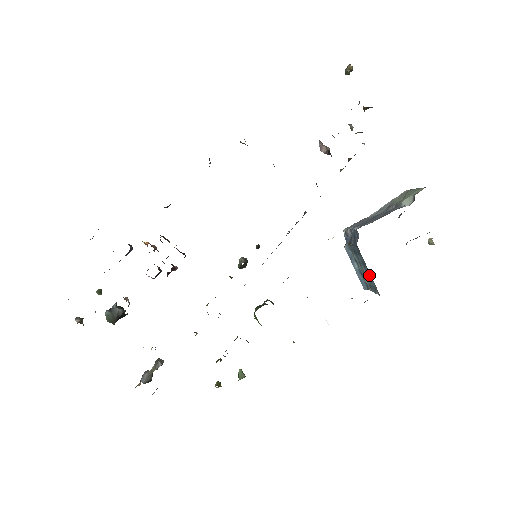
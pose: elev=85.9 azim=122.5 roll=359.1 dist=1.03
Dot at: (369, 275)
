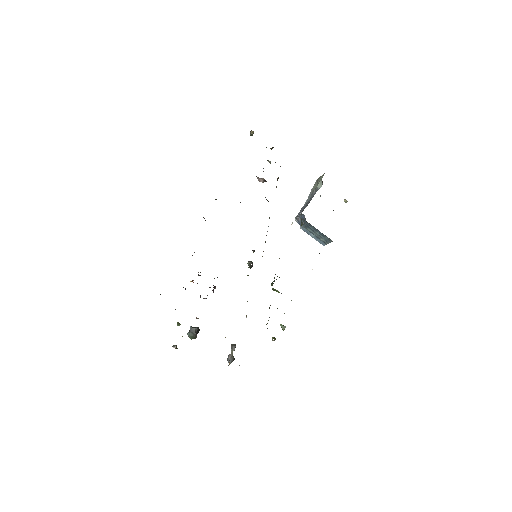
Dot at: (322, 234)
